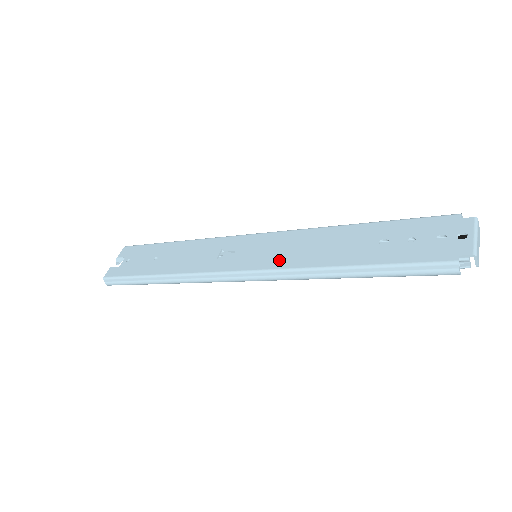
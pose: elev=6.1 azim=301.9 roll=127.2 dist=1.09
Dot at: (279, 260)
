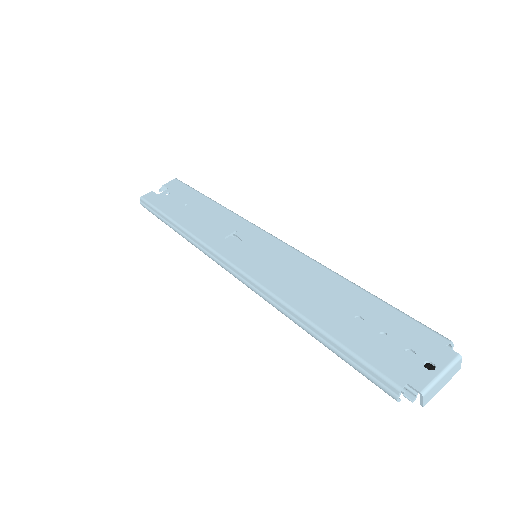
Dot at: (265, 274)
